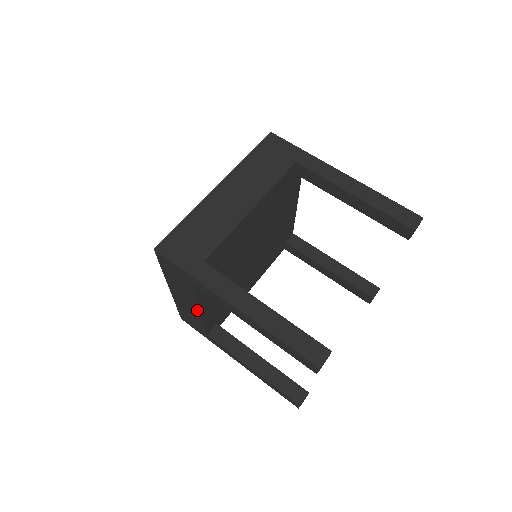
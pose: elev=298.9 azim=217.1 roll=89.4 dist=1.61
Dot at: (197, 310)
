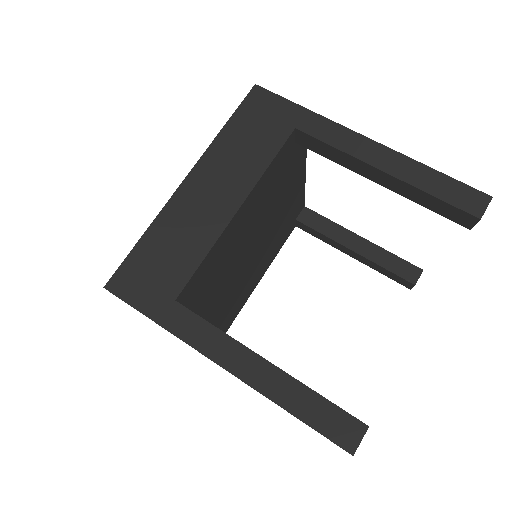
Dot at: occluded
